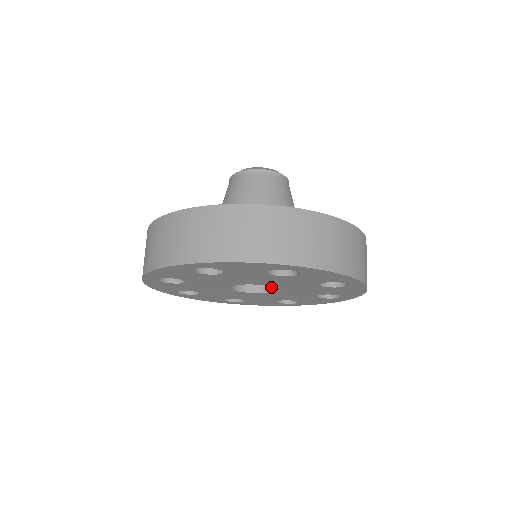
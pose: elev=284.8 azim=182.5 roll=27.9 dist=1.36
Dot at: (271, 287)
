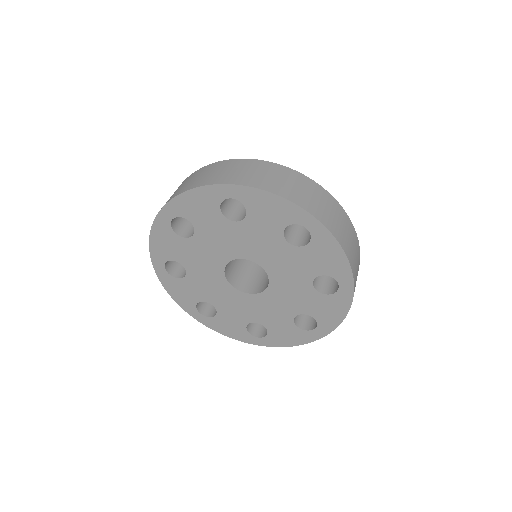
Dot at: occluded
